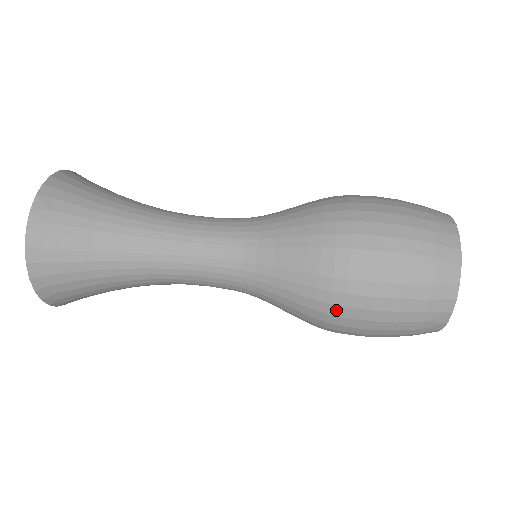
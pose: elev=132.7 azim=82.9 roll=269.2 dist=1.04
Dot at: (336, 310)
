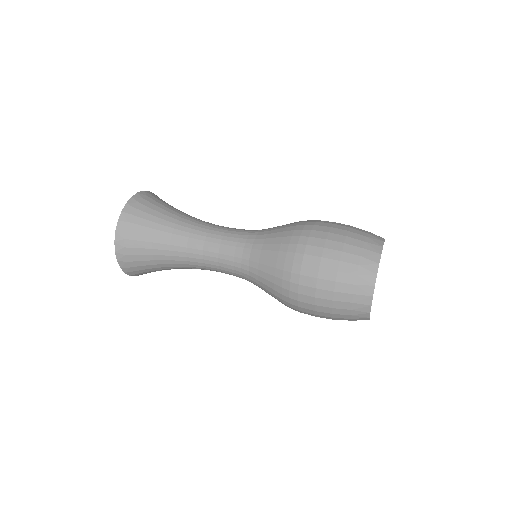
Dot at: (301, 248)
